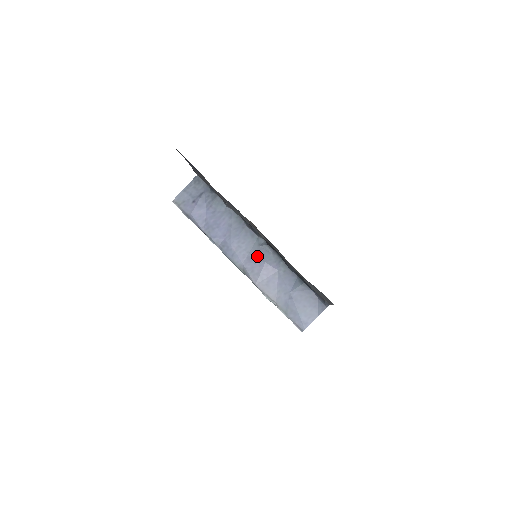
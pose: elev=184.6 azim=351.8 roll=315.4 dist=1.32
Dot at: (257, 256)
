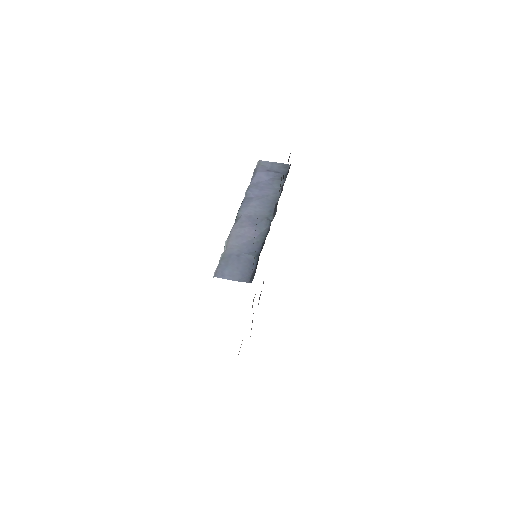
Dot at: (256, 220)
